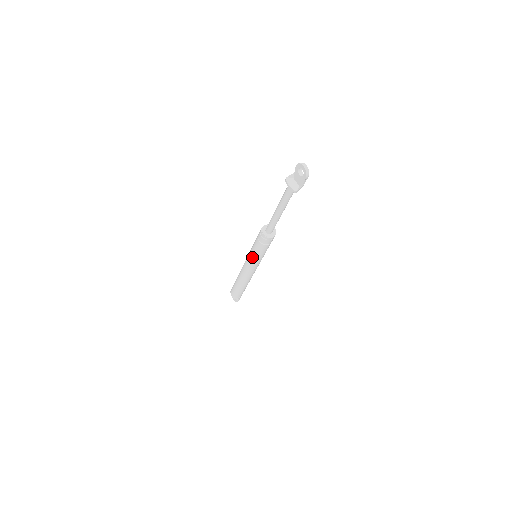
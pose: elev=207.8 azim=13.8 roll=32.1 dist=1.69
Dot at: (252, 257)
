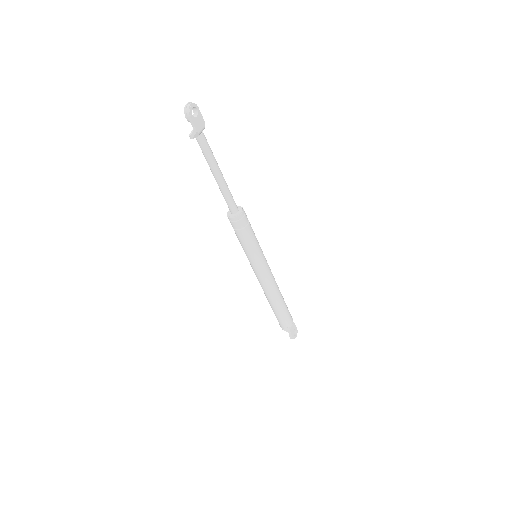
Dot at: occluded
